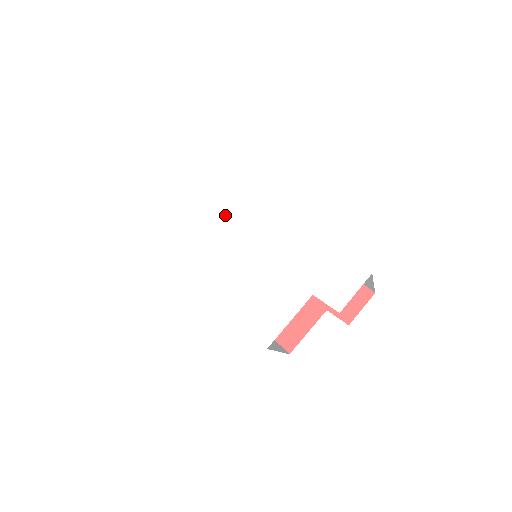
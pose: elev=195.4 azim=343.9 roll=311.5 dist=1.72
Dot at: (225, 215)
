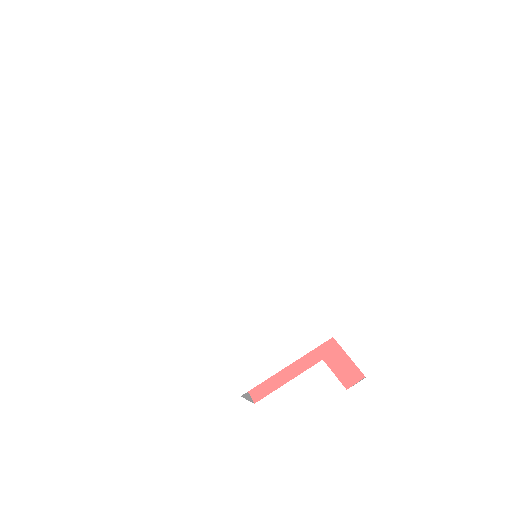
Dot at: (238, 183)
